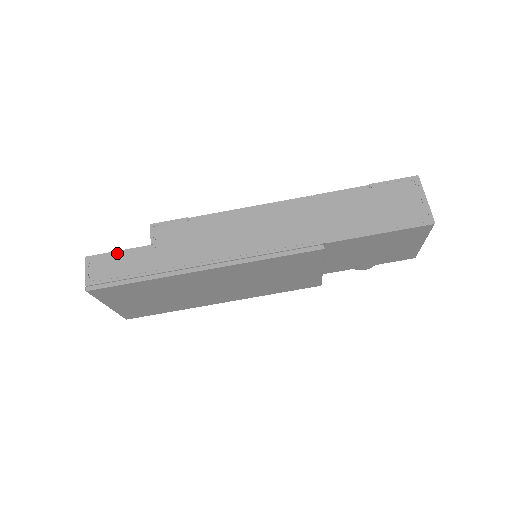
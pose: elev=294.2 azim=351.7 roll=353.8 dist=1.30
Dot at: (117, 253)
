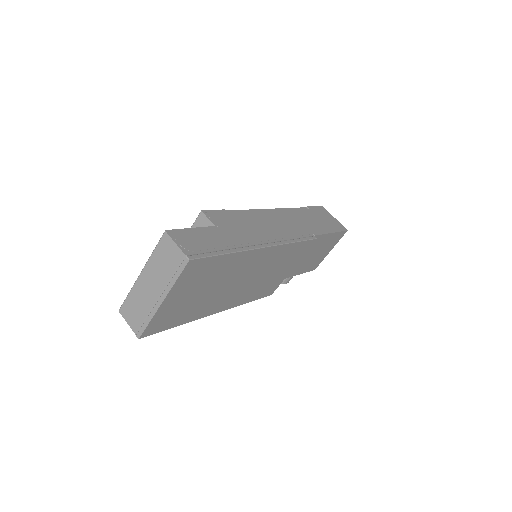
Dot at: (192, 229)
